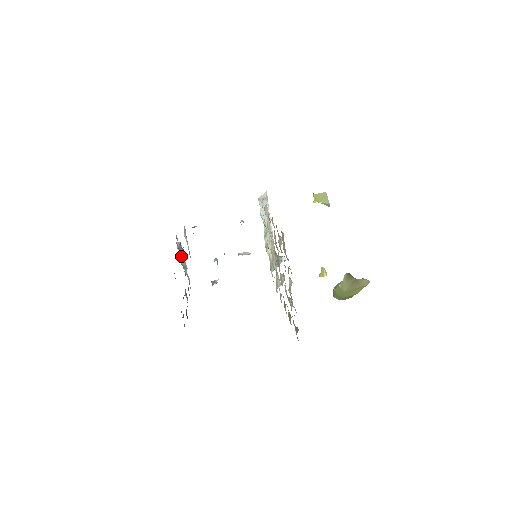
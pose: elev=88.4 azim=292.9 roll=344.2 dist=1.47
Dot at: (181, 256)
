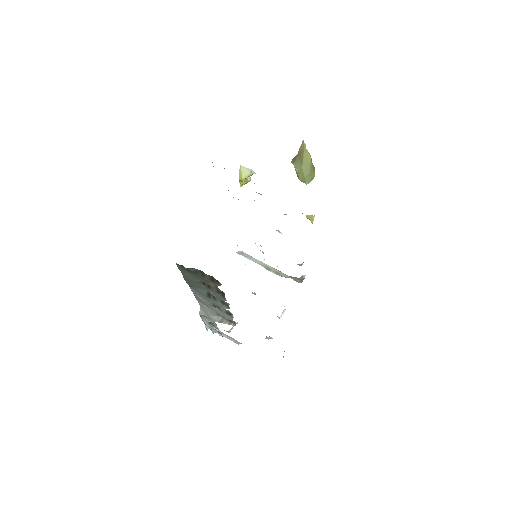
Dot at: (211, 317)
